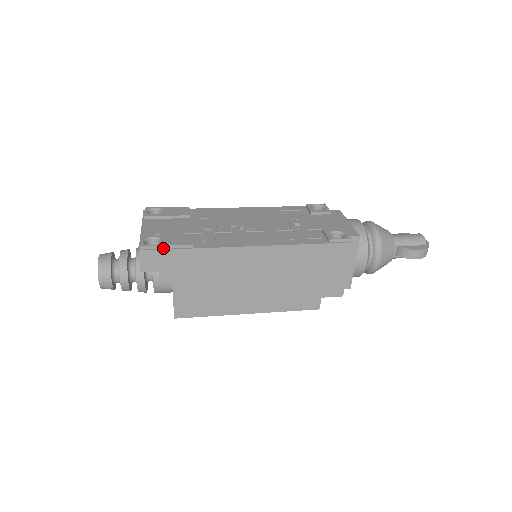
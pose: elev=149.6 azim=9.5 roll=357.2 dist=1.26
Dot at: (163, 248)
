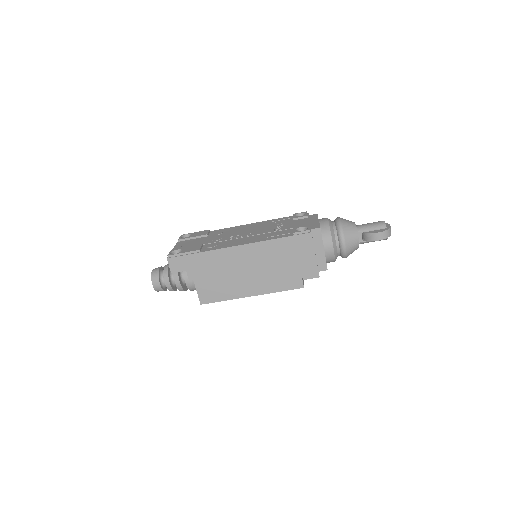
Dot at: (182, 255)
